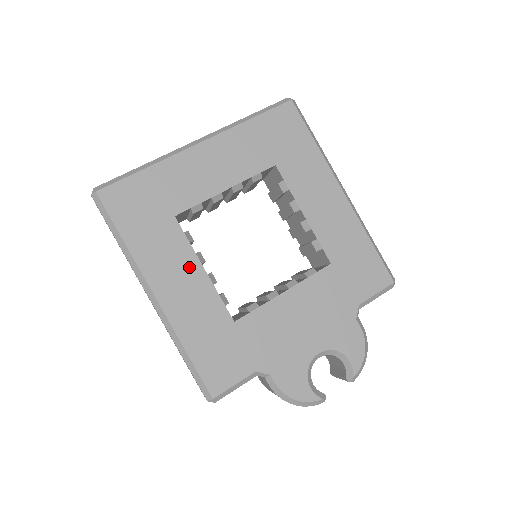
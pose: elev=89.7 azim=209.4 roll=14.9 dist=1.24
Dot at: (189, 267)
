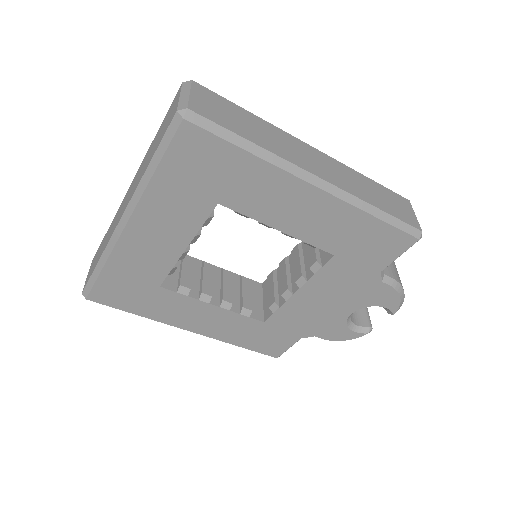
Dot at: (201, 309)
